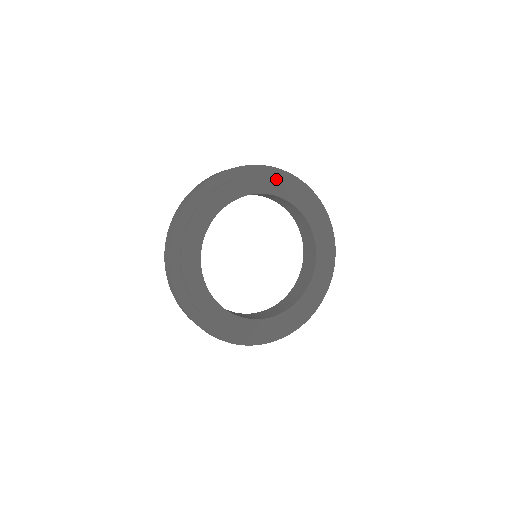
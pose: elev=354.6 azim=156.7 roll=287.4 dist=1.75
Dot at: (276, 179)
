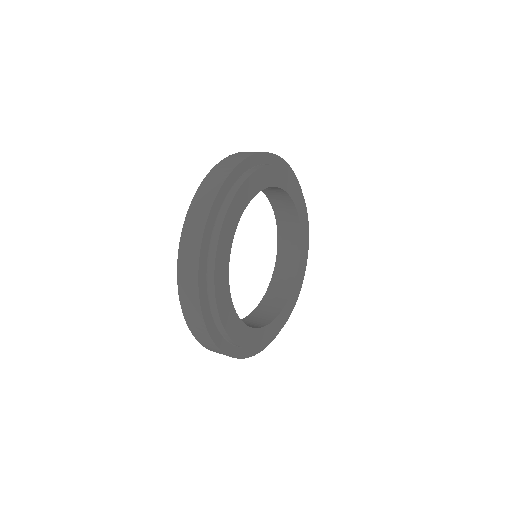
Dot at: (254, 174)
